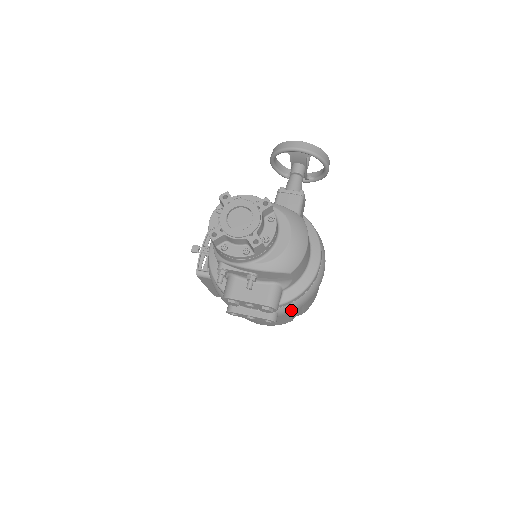
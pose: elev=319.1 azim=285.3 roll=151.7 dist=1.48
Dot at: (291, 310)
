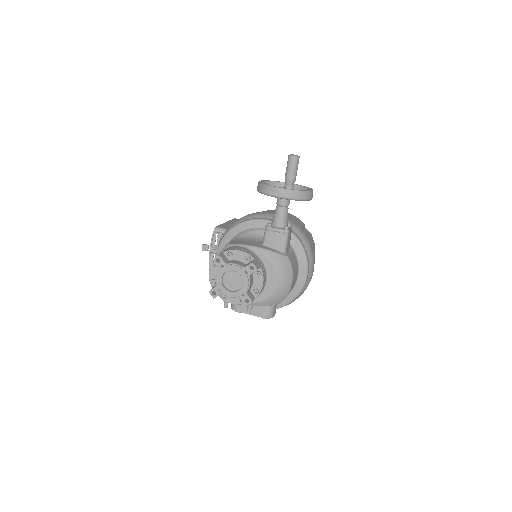
Dot at: (286, 305)
